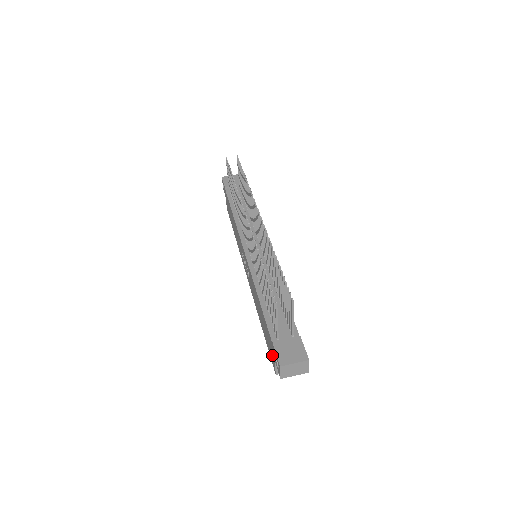
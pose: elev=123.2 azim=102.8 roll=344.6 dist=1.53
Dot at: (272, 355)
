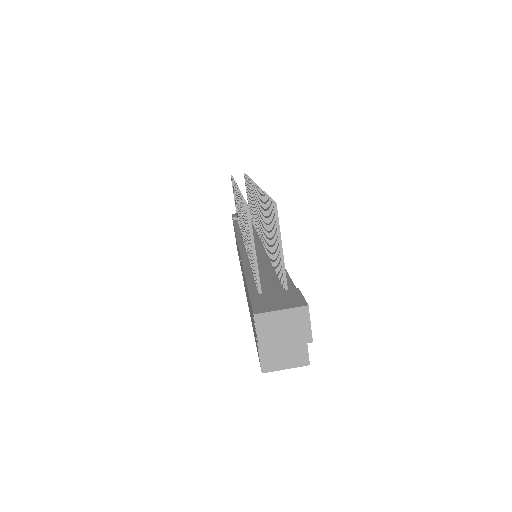
Dot at: (255, 335)
